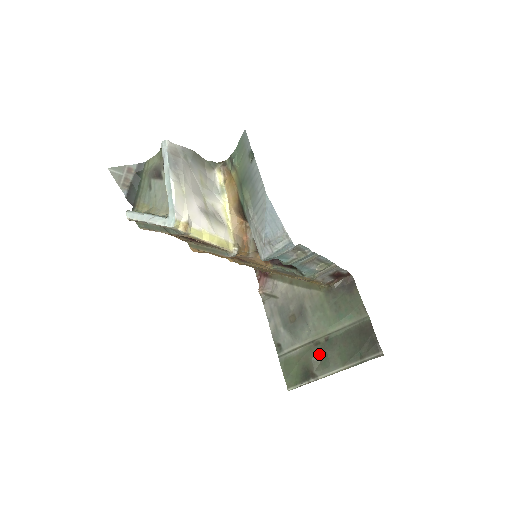
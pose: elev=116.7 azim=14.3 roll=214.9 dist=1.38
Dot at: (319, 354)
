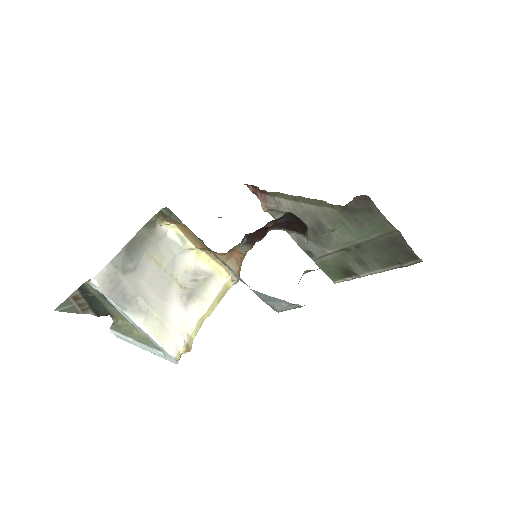
Dot at: (354, 258)
